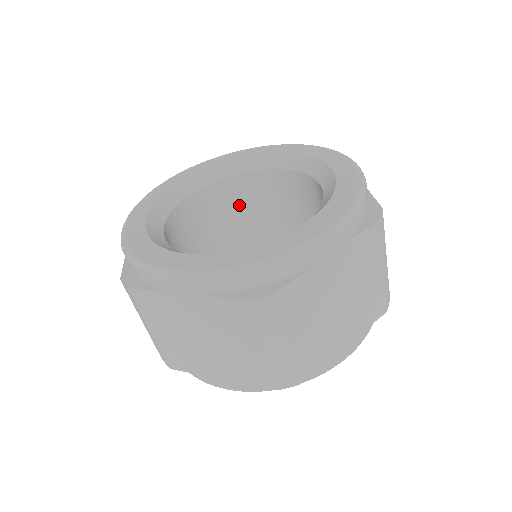
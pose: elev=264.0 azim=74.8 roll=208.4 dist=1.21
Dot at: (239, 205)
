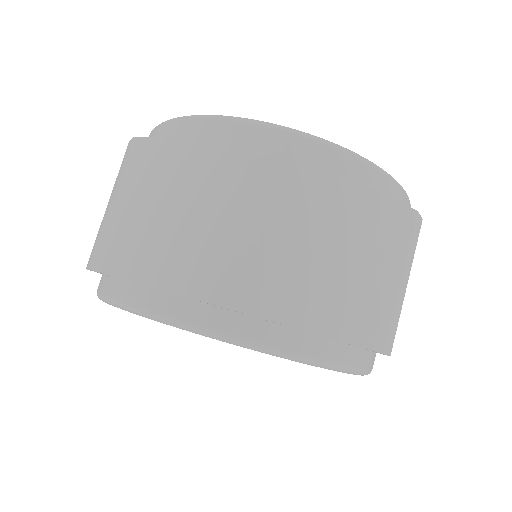
Dot at: occluded
